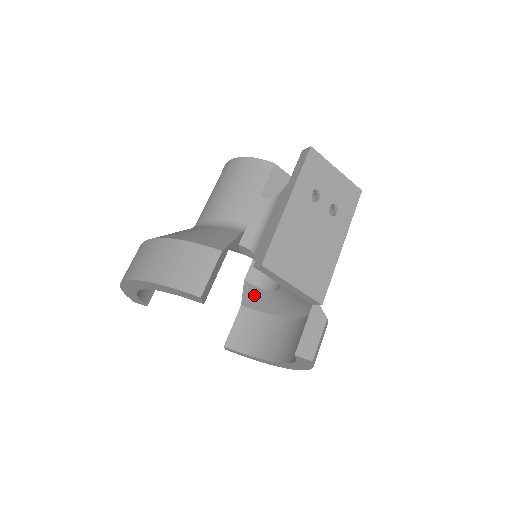
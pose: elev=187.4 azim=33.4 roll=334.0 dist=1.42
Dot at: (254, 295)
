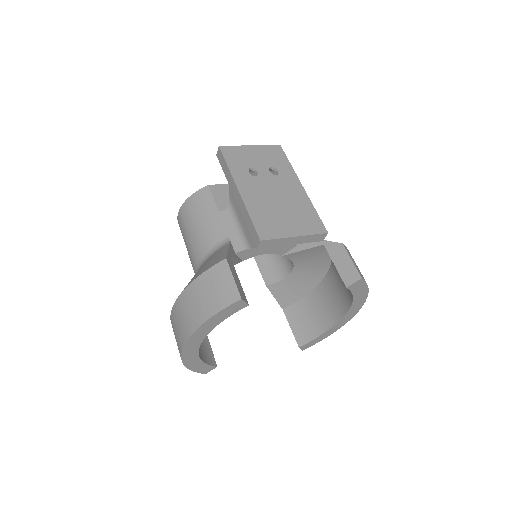
Dot at: (283, 291)
